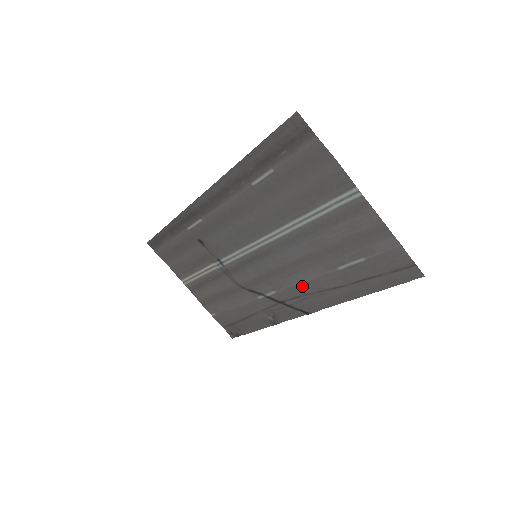
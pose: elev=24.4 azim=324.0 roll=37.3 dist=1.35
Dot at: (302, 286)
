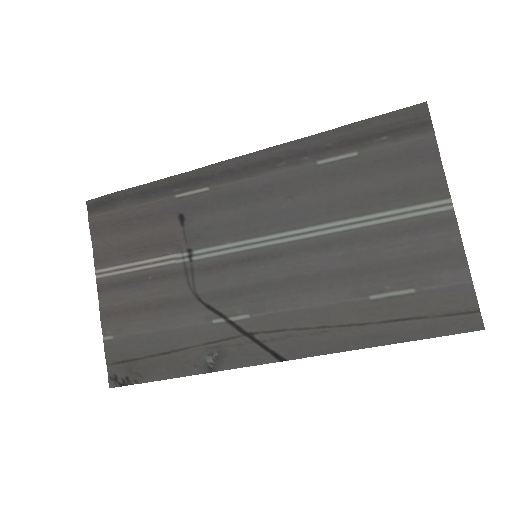
Dot at: (299, 314)
